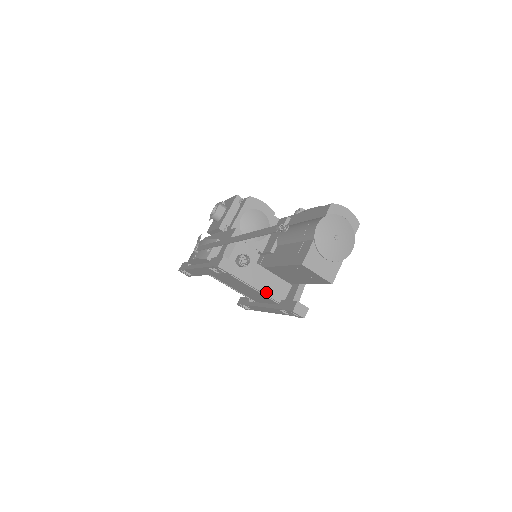
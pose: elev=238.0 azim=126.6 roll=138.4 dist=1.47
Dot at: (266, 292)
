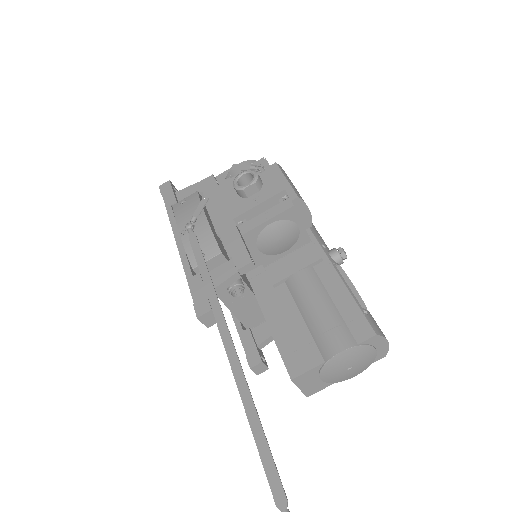
Dot at: (238, 315)
